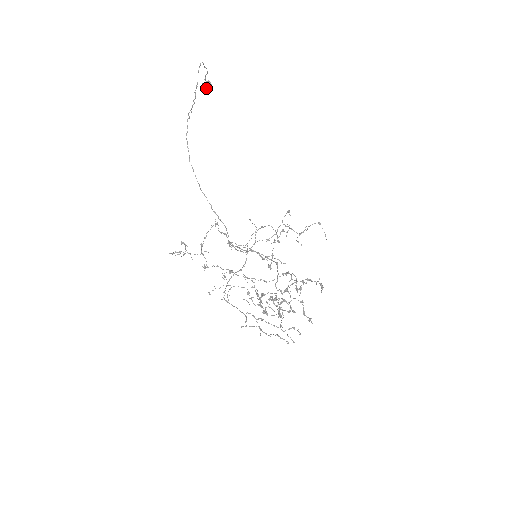
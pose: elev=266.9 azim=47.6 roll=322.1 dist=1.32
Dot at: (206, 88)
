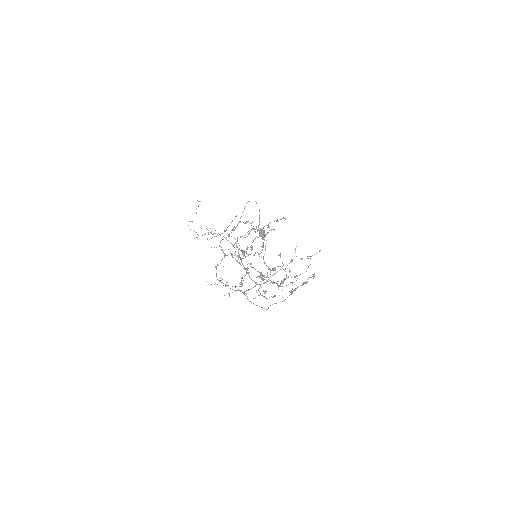
Dot at: (261, 232)
